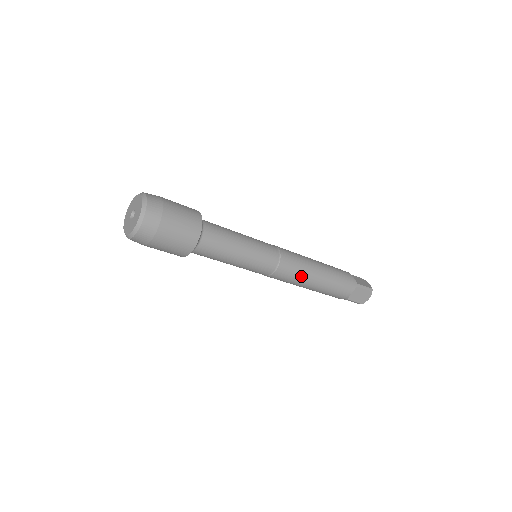
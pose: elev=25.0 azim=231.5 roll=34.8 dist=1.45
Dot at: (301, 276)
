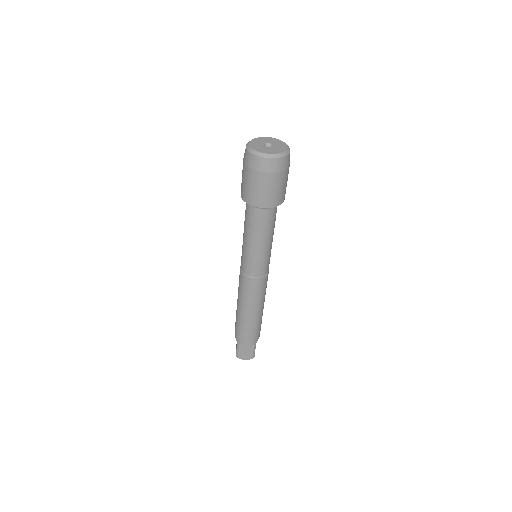
Dot at: occluded
